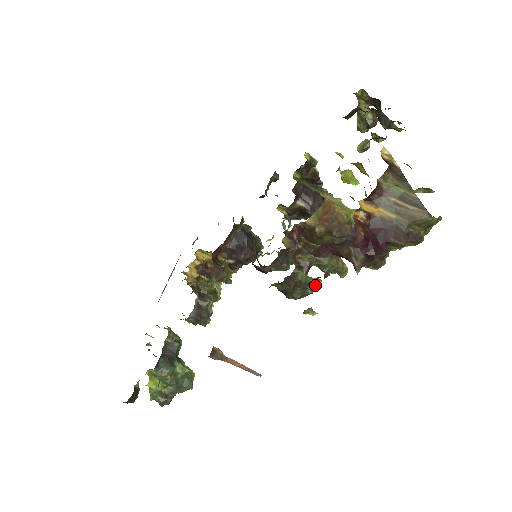
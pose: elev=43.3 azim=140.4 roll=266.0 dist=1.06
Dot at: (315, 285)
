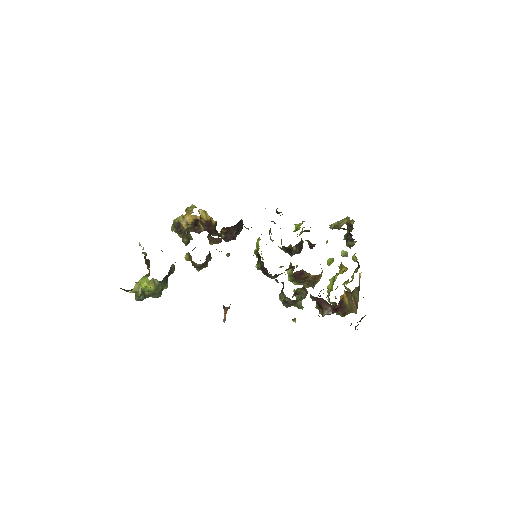
Dot at: occluded
